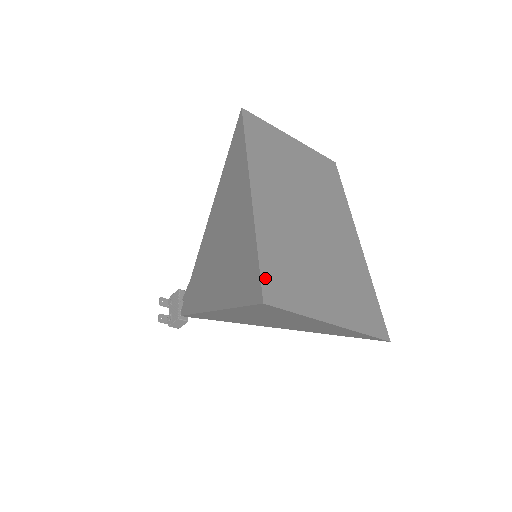
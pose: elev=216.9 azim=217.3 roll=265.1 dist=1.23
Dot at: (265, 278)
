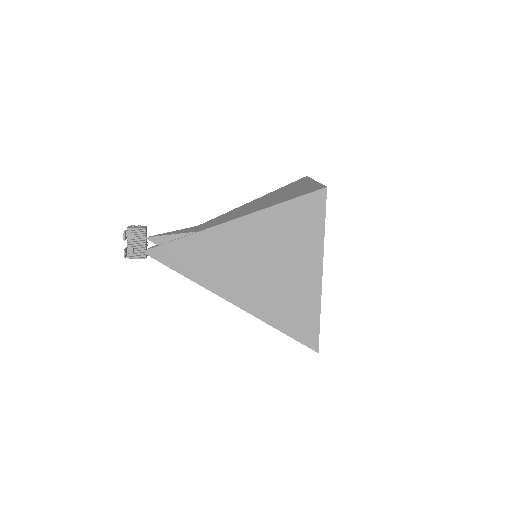
Dot at: occluded
